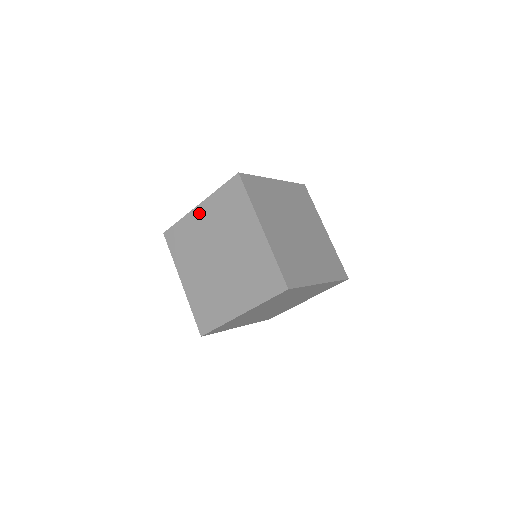
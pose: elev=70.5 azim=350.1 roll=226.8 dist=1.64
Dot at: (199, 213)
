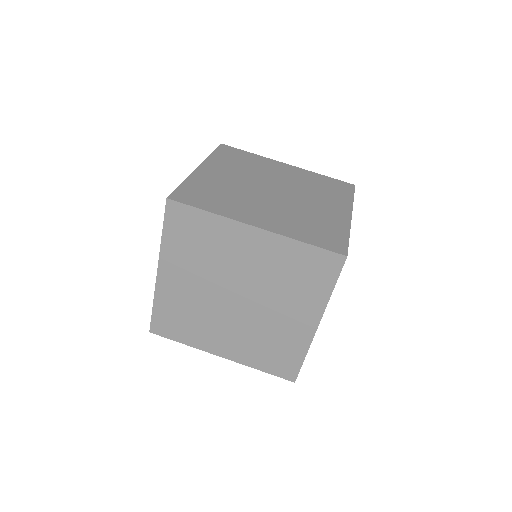
Dot at: occluded
